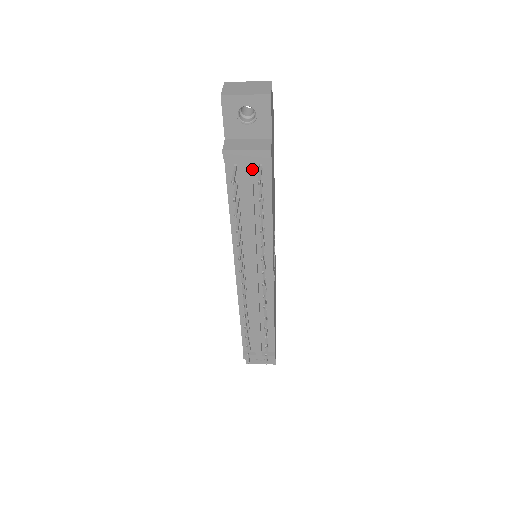
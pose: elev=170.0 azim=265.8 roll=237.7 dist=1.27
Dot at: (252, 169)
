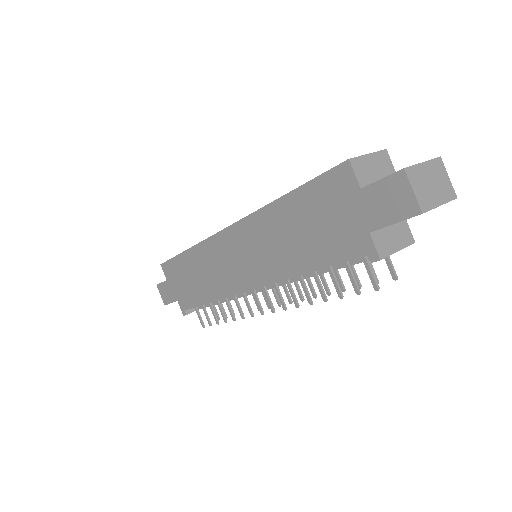
Dot at: occluded
